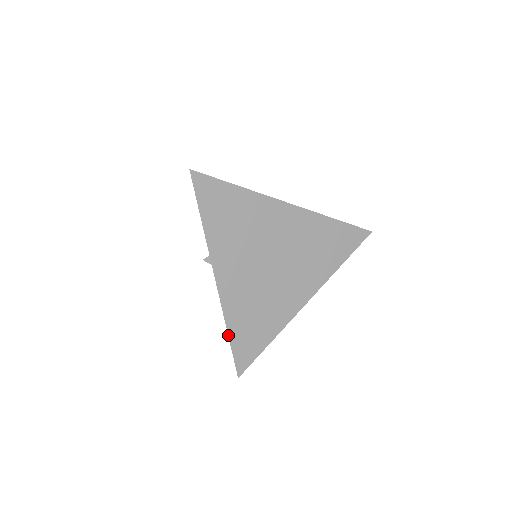
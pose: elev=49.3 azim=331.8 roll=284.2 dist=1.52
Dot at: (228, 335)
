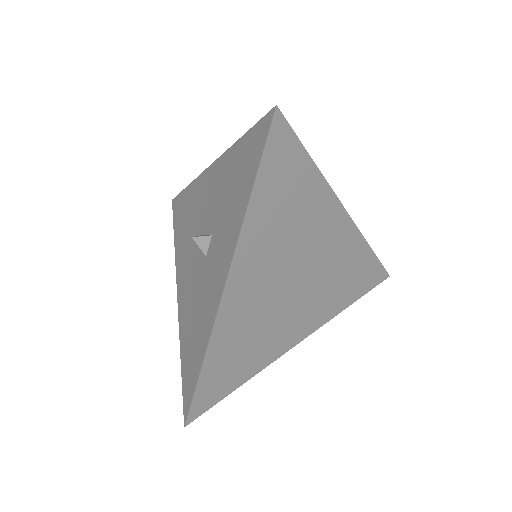
Dot at: (201, 367)
